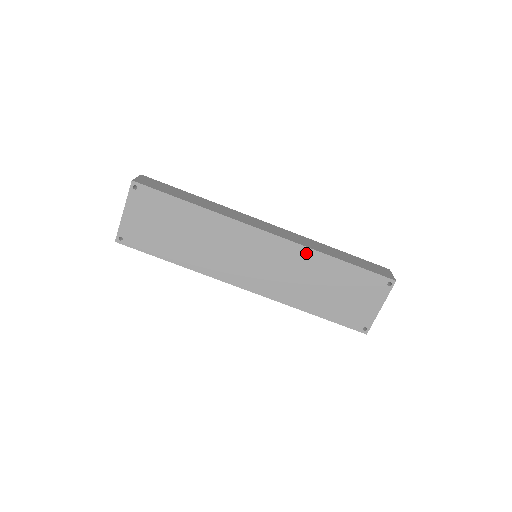
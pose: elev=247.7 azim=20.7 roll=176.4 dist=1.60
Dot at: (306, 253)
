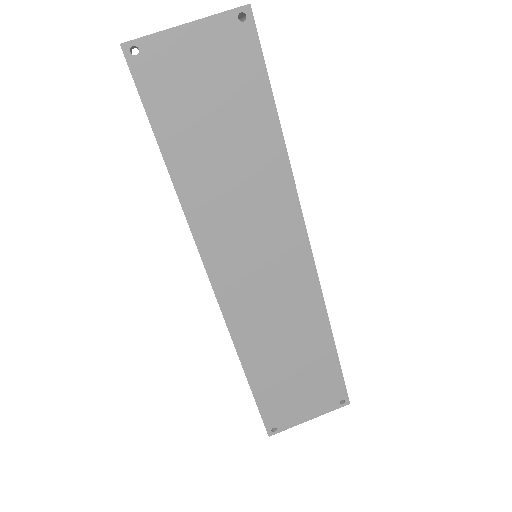
Dot at: (316, 306)
